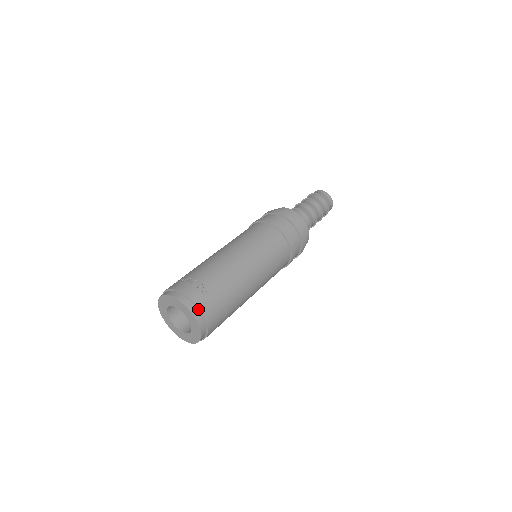
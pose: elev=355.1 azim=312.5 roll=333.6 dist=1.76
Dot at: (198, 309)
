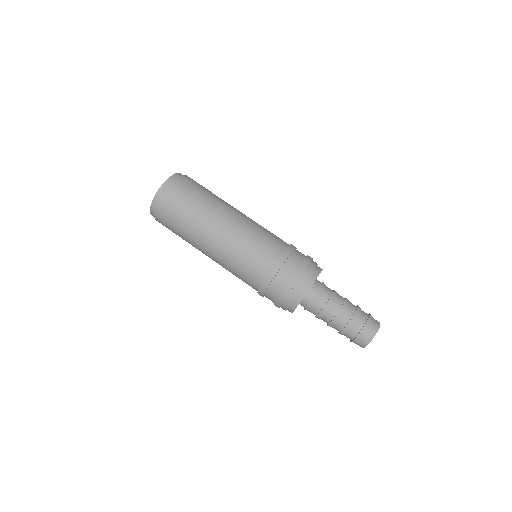
Dot at: (183, 175)
